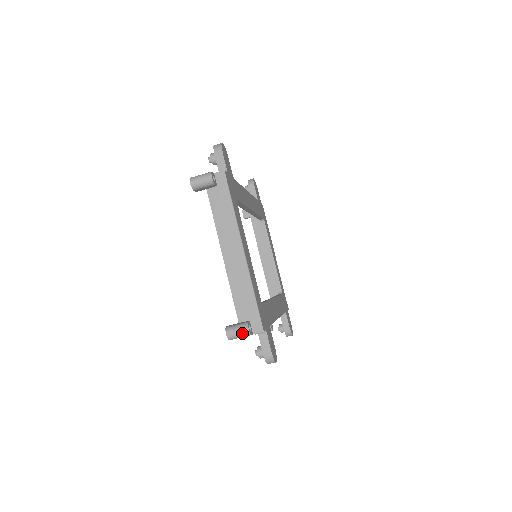
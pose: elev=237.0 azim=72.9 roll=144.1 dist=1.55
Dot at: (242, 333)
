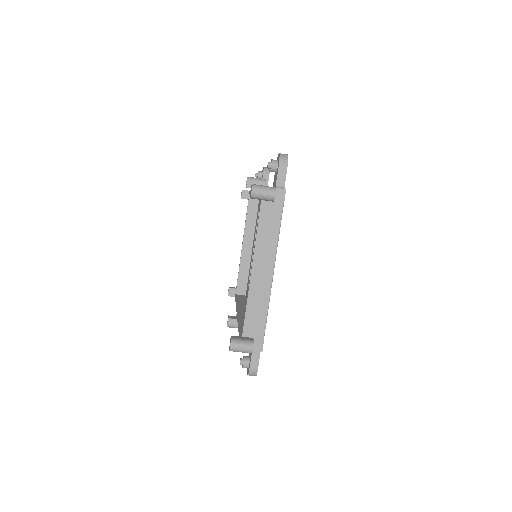
Dot at: (245, 350)
